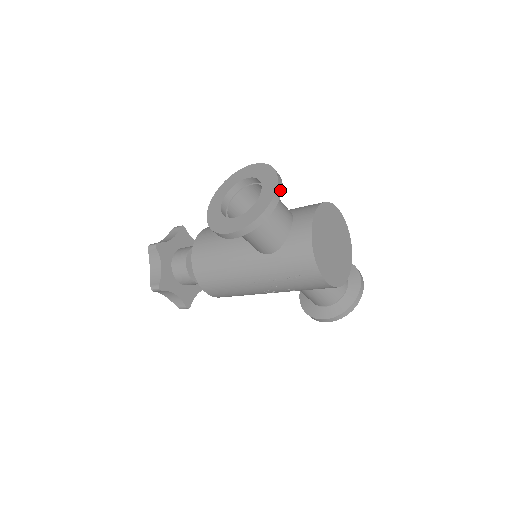
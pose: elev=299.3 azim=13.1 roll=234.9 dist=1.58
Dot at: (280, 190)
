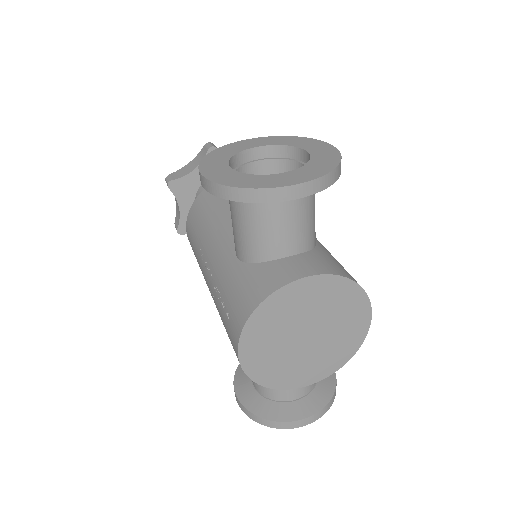
Dot at: (301, 193)
